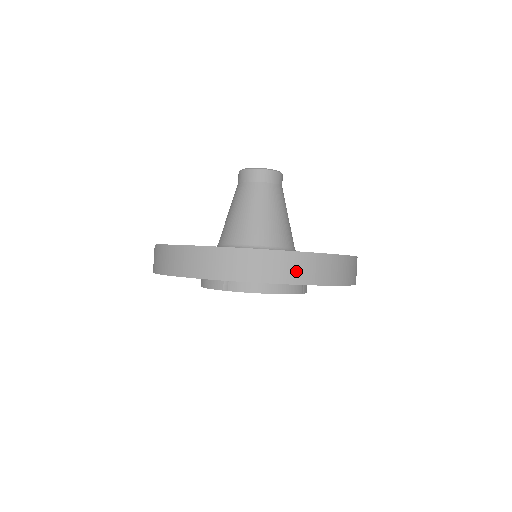
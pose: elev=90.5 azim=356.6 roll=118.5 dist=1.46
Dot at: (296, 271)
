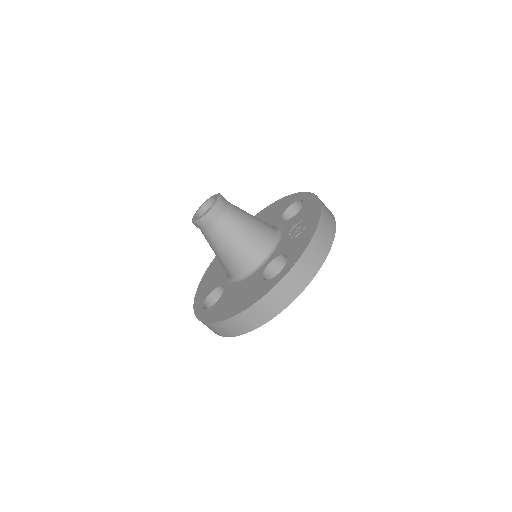
Dot at: (243, 326)
